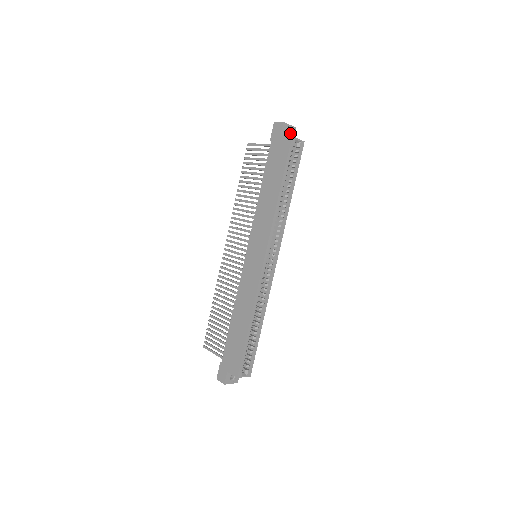
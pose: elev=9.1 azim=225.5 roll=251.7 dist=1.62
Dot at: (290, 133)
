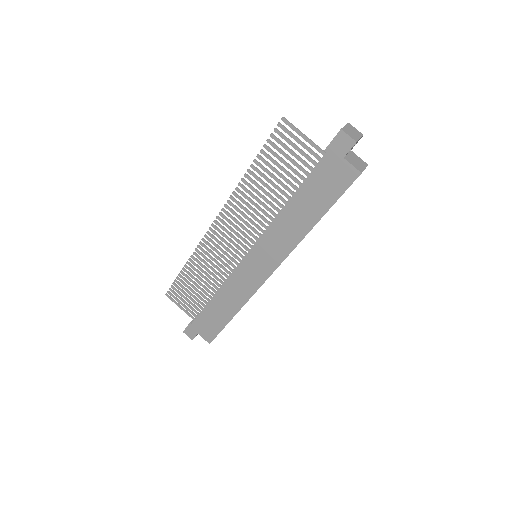
Dot at: (354, 145)
